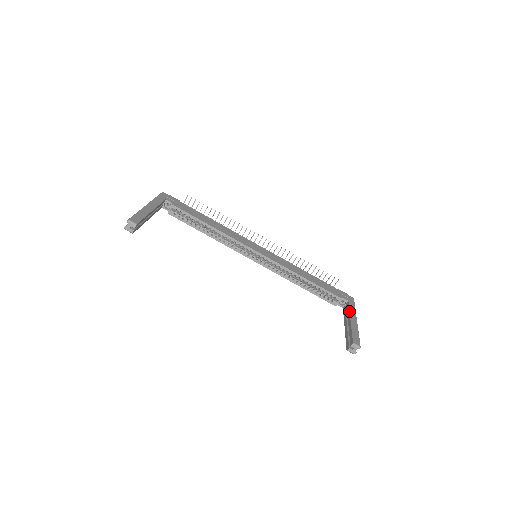
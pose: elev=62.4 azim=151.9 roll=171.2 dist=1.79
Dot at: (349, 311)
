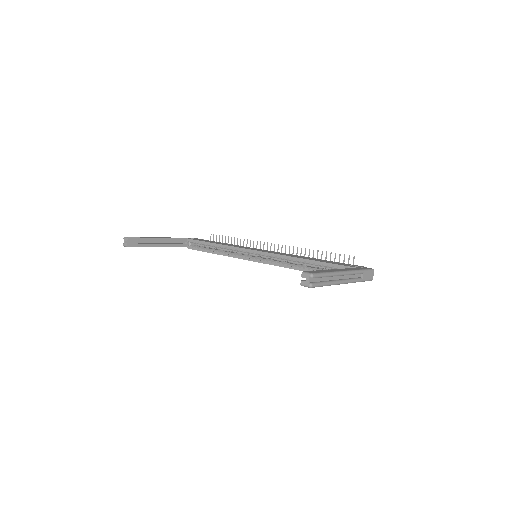
Dot at: occluded
